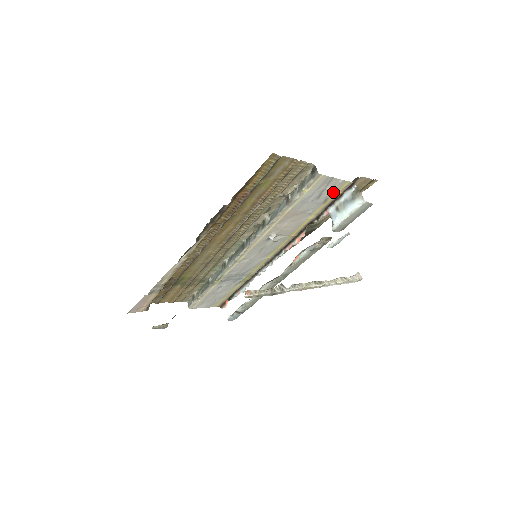
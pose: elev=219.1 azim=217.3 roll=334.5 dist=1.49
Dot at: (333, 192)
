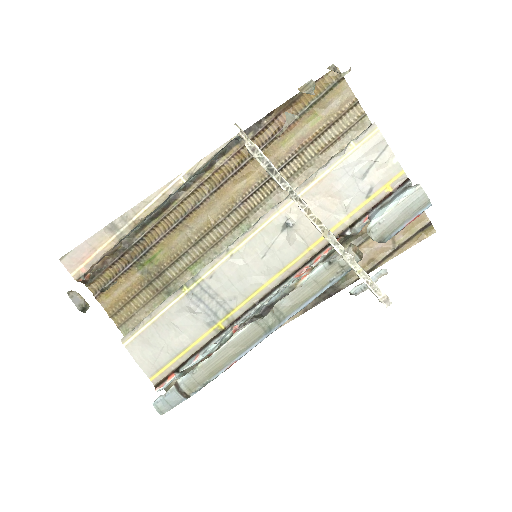
Dot at: (382, 179)
